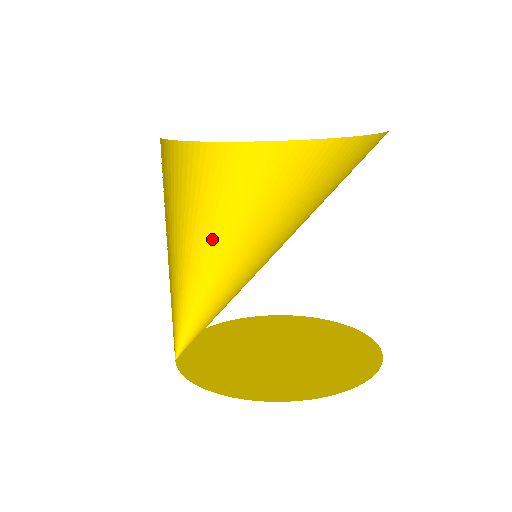
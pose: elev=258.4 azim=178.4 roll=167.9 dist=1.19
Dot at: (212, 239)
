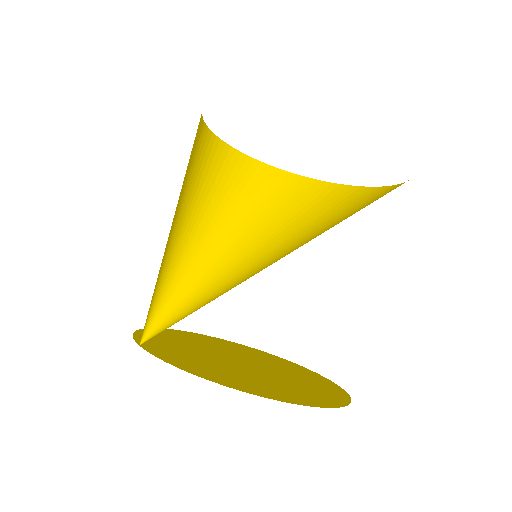
Dot at: (200, 229)
